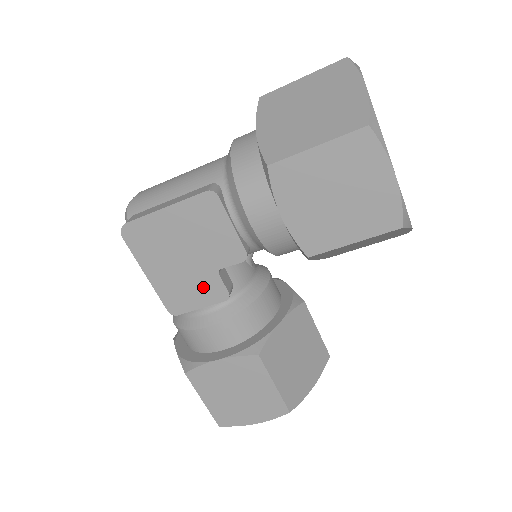
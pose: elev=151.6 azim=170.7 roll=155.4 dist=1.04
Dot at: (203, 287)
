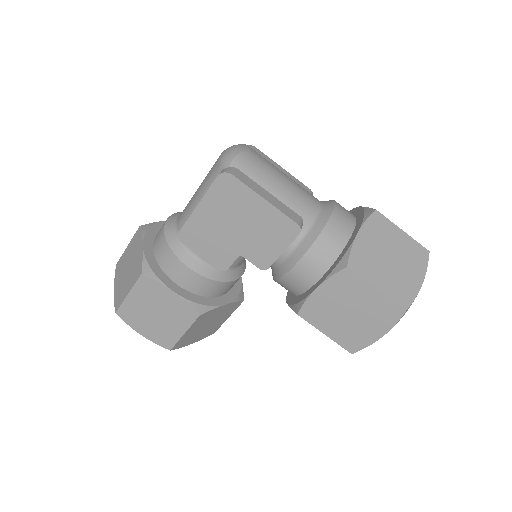
Dot at: (219, 250)
